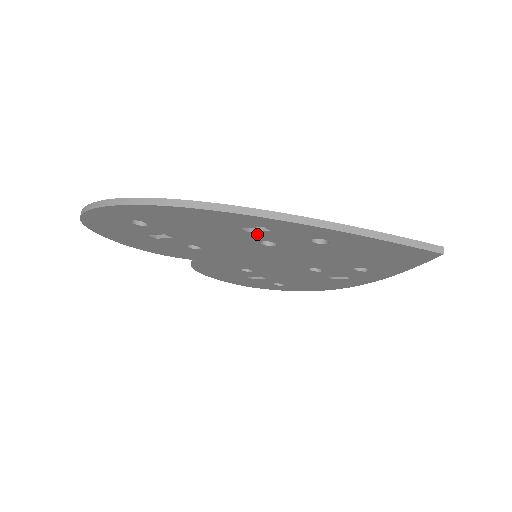
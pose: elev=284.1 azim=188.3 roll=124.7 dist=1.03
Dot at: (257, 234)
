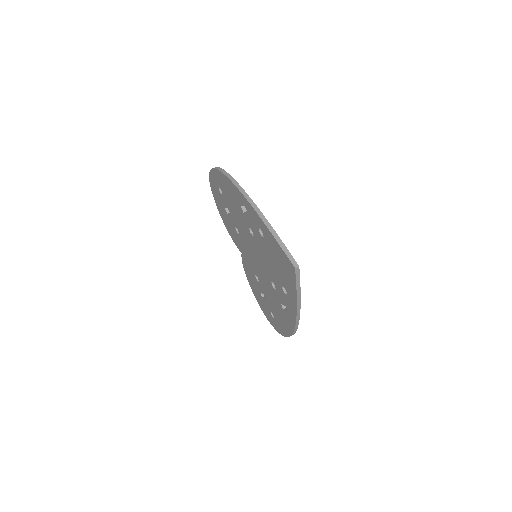
Dot at: (246, 216)
